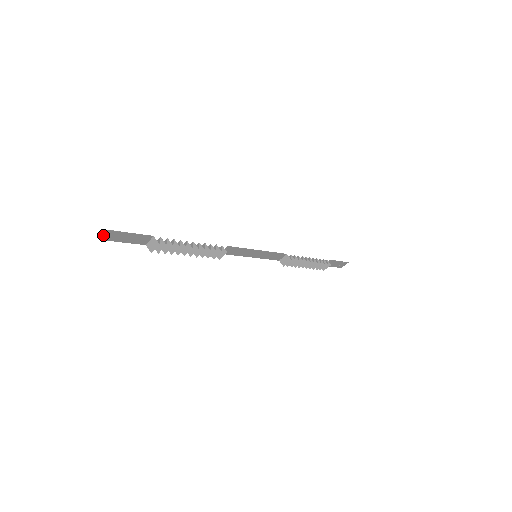
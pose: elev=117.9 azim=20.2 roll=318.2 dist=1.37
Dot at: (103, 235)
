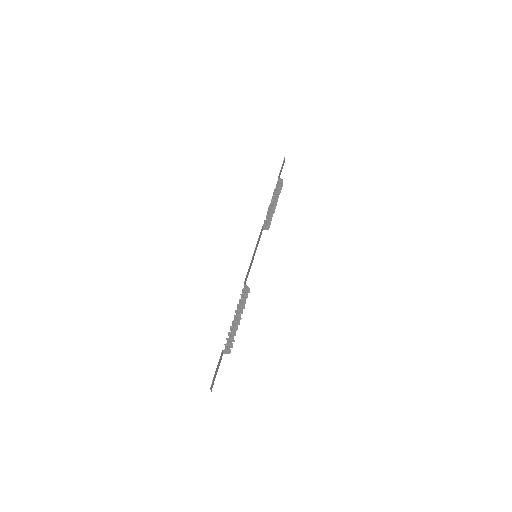
Dot at: (211, 390)
